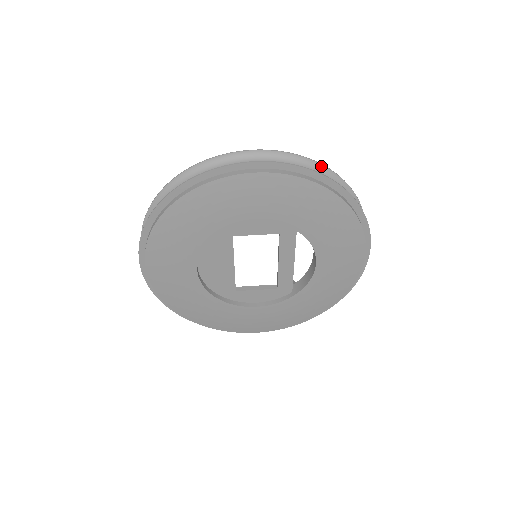
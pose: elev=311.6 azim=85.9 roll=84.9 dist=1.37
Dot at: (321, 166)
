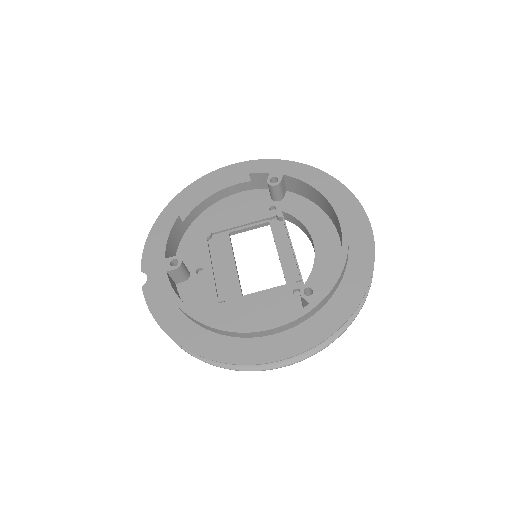
Dot at: (343, 323)
